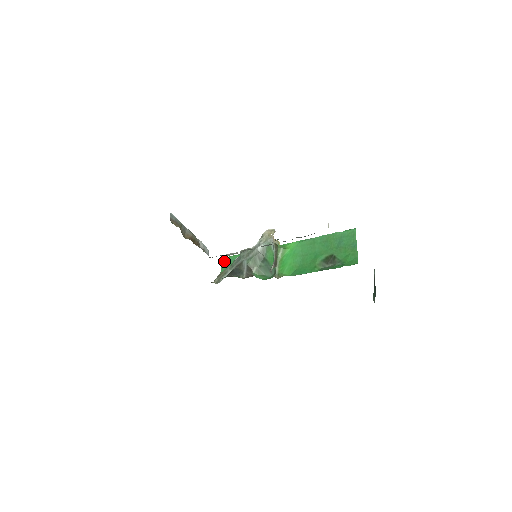
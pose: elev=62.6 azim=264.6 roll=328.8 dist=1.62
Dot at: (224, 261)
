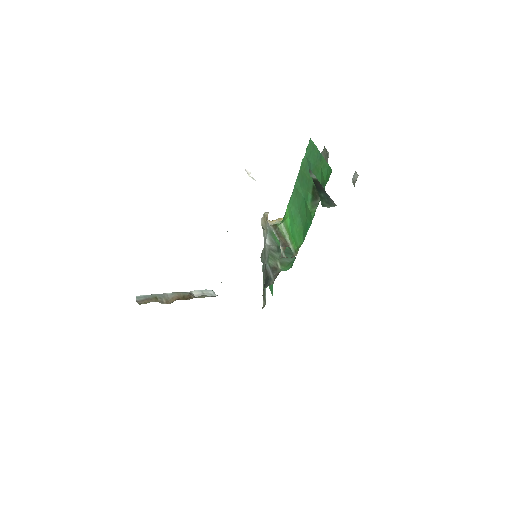
Dot at: occluded
